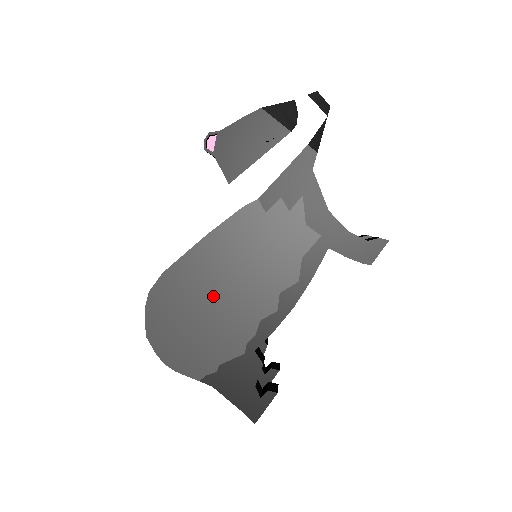
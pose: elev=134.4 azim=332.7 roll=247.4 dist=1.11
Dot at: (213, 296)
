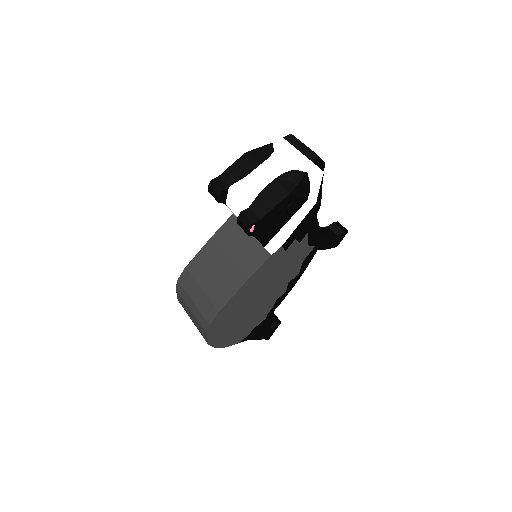
Dot at: (250, 305)
